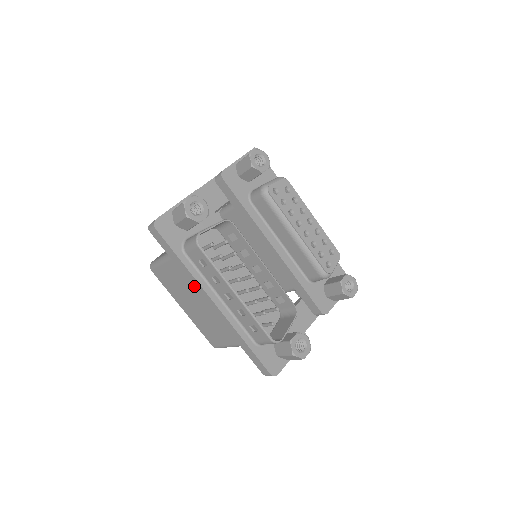
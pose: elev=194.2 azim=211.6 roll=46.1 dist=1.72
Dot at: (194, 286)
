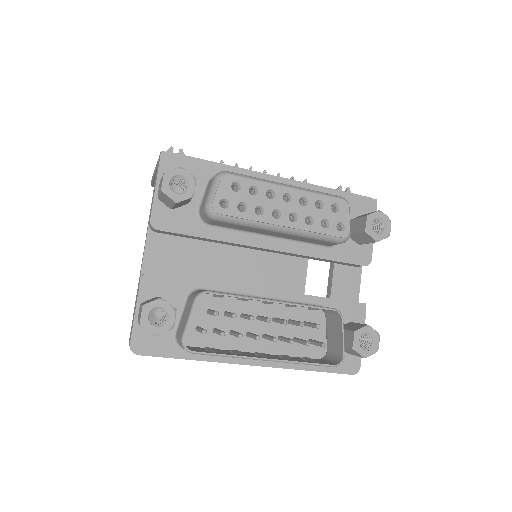
Dot at: occluded
